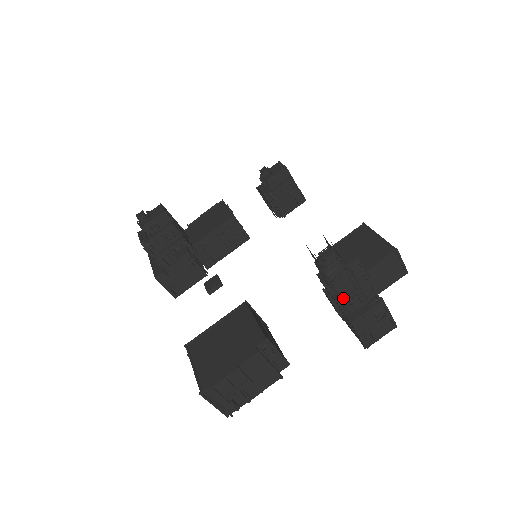
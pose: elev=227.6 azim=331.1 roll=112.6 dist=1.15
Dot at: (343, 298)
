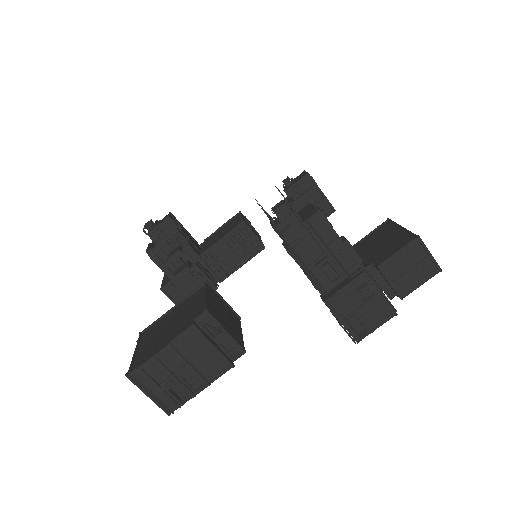
Dot at: (312, 269)
